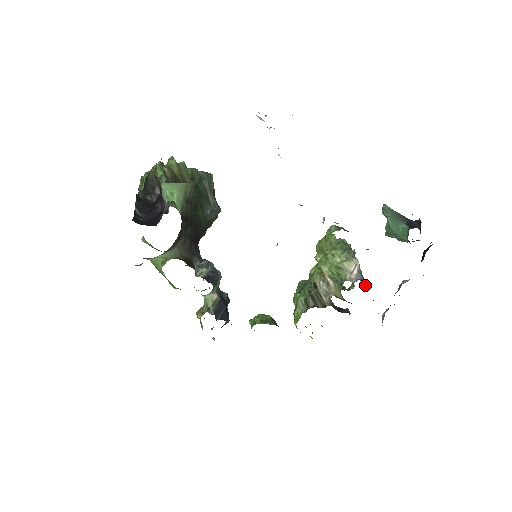
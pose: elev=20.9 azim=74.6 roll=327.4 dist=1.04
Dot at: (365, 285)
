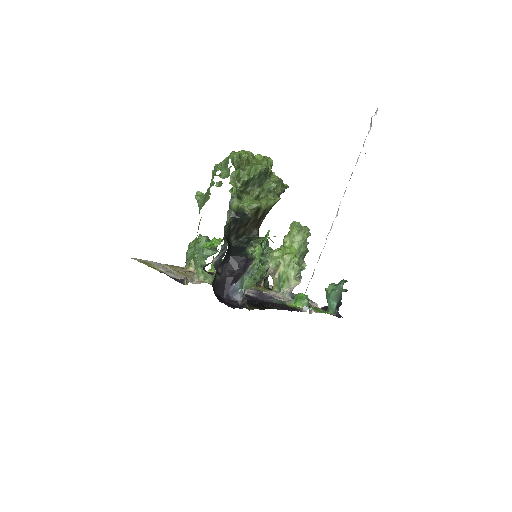
Dot at: occluded
